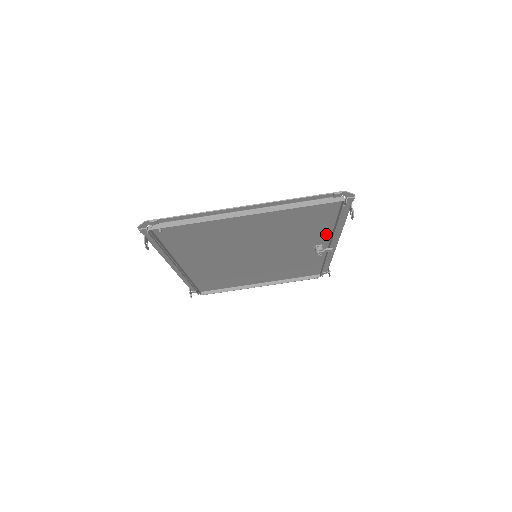
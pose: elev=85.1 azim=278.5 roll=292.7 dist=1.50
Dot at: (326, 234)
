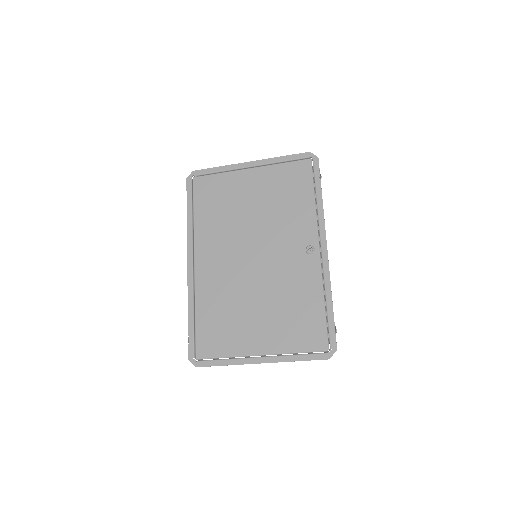
Dot at: (317, 278)
